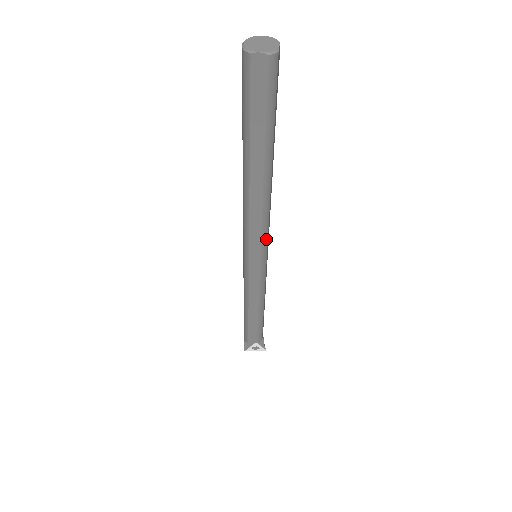
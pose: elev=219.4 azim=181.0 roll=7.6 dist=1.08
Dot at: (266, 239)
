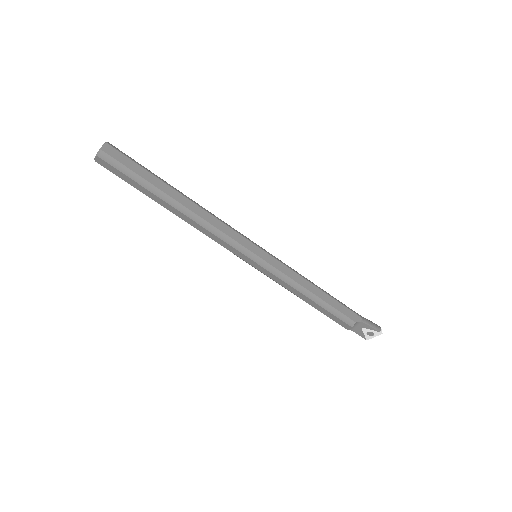
Dot at: (233, 242)
